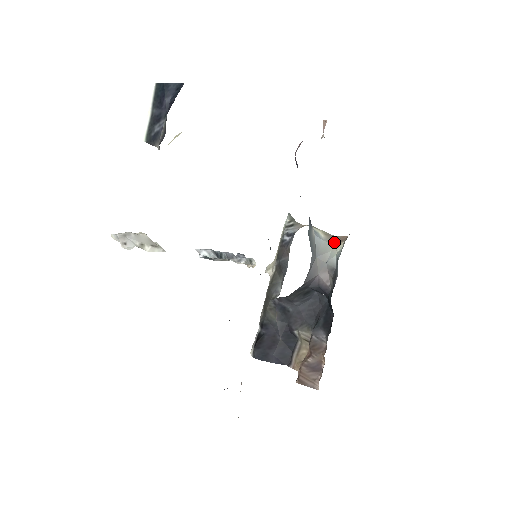
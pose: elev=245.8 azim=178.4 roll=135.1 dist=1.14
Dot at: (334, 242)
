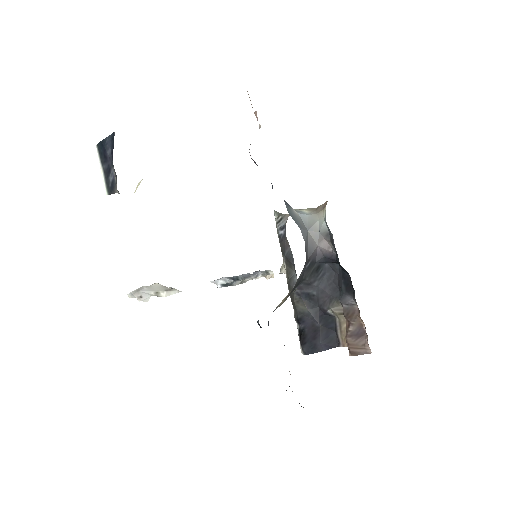
Dot at: (318, 211)
